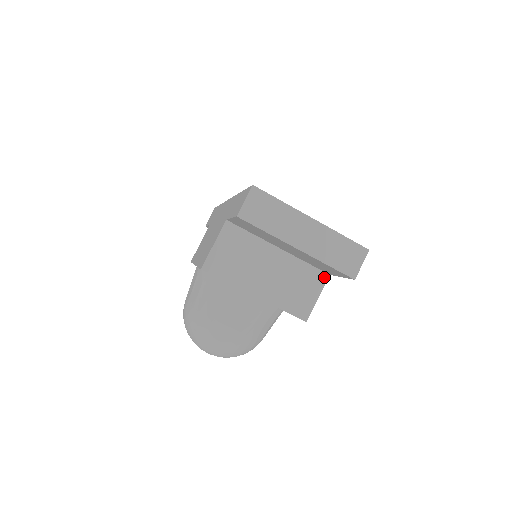
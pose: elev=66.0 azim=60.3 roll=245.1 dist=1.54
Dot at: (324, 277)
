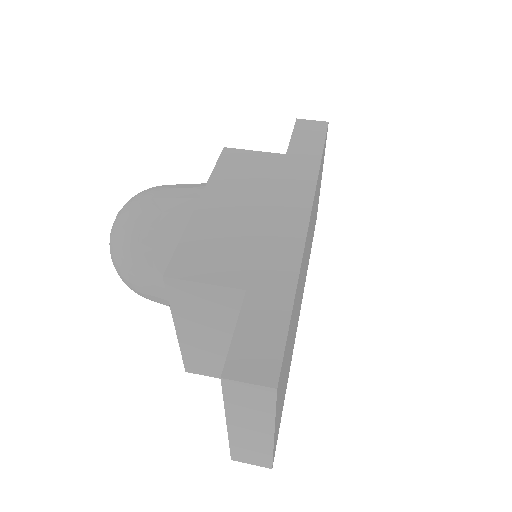
Dot at: occluded
